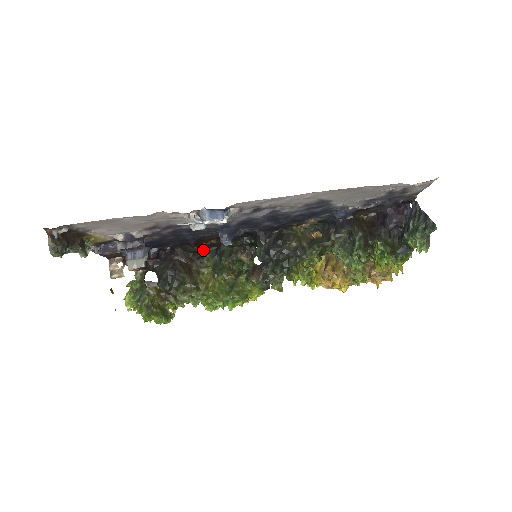
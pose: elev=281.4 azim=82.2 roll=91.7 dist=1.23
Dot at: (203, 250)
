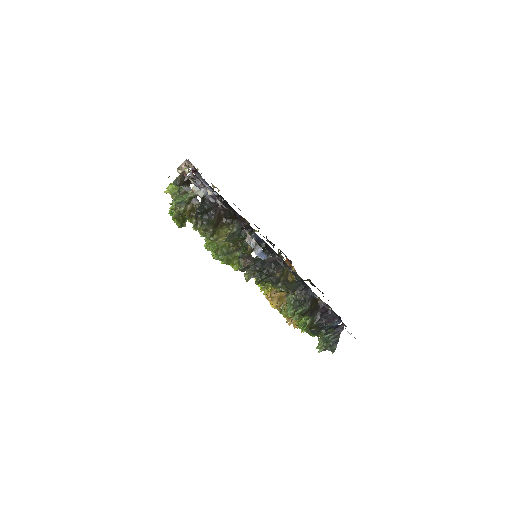
Dot at: (237, 219)
